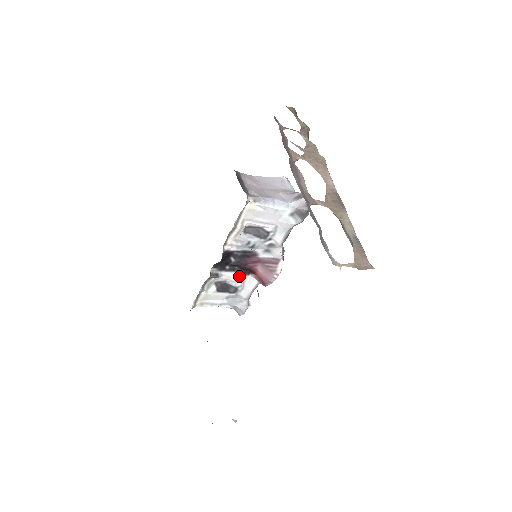
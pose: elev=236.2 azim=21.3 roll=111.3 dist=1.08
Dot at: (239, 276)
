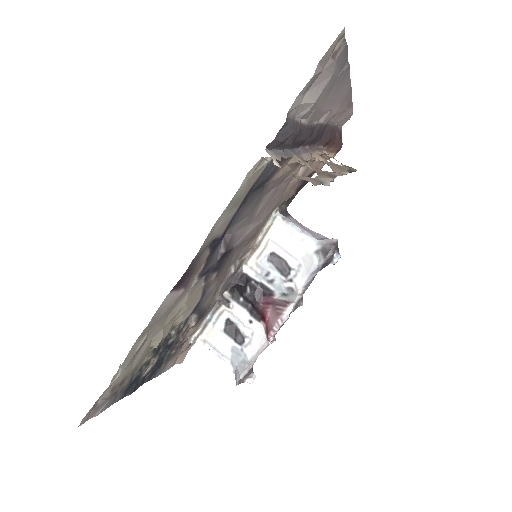
Dot at: (249, 318)
